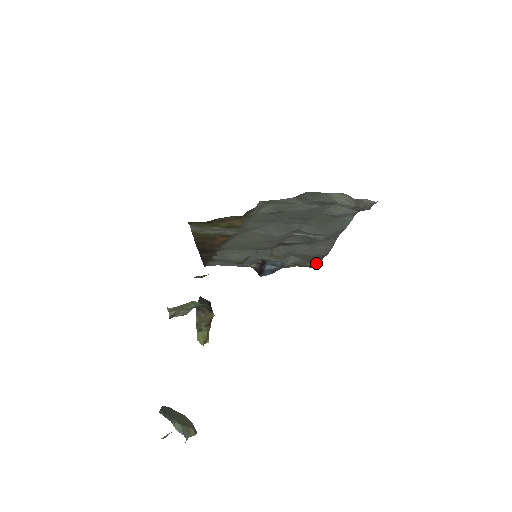
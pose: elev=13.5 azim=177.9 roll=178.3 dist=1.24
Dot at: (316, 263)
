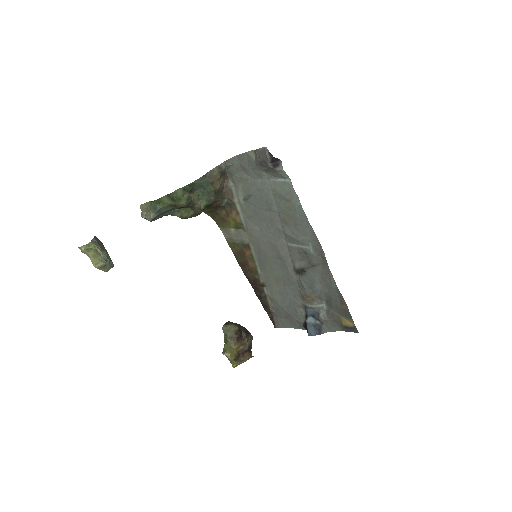
Dot at: (348, 317)
